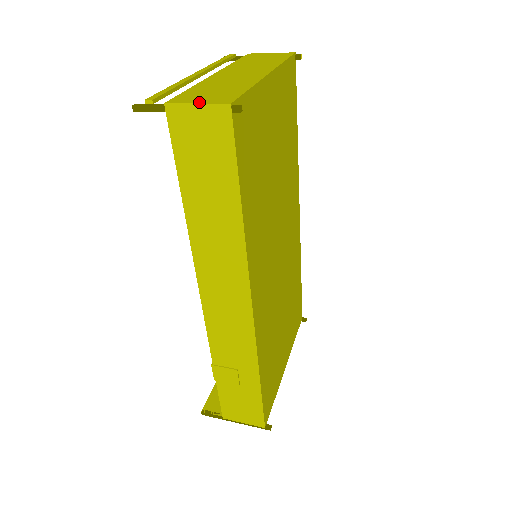
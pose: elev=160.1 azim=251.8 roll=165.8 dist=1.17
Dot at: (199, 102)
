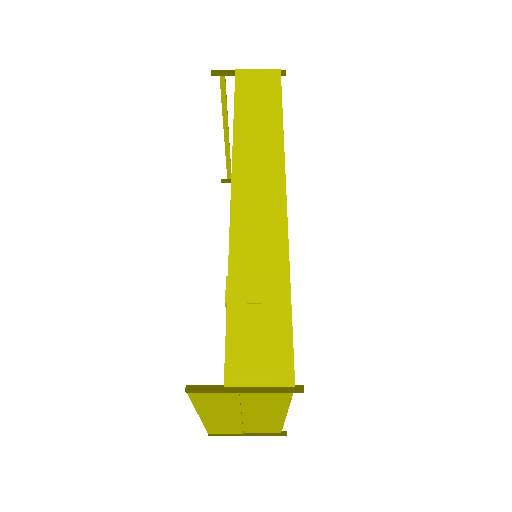
Dot at: (259, 71)
